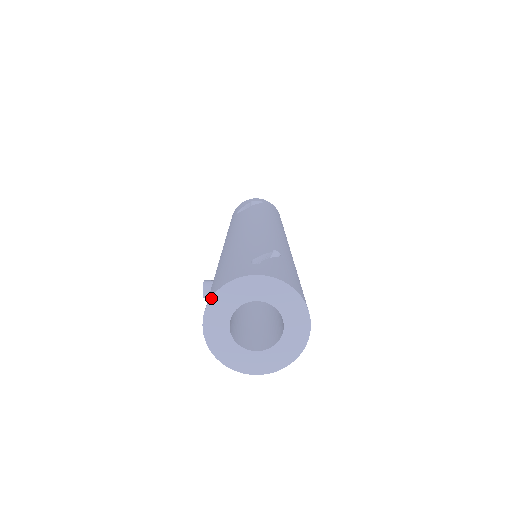
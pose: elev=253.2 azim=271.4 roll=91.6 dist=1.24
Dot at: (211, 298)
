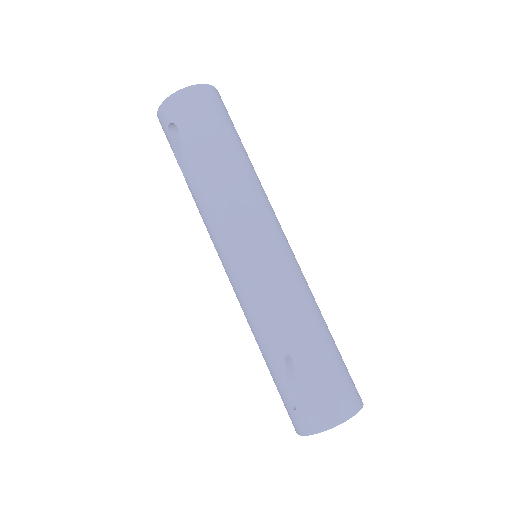
Dot at: occluded
